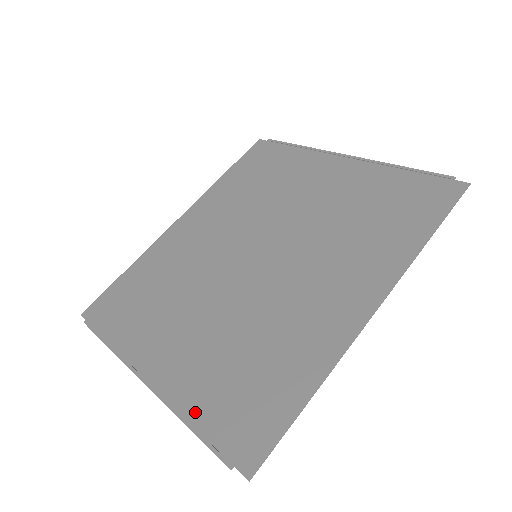
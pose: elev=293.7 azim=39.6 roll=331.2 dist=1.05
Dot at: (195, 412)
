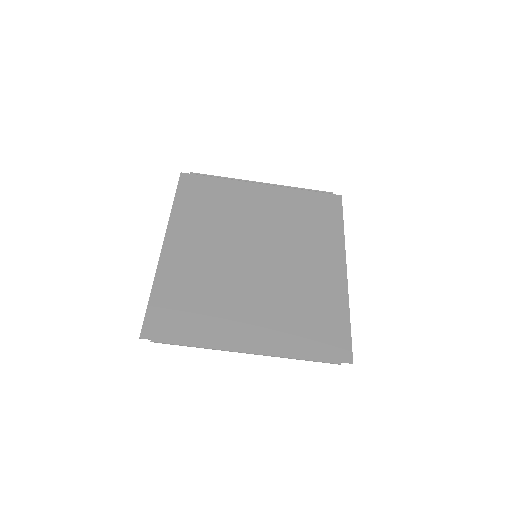
Dot at: (299, 351)
